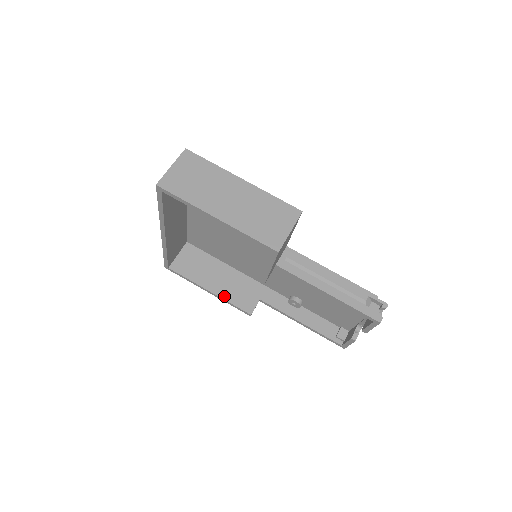
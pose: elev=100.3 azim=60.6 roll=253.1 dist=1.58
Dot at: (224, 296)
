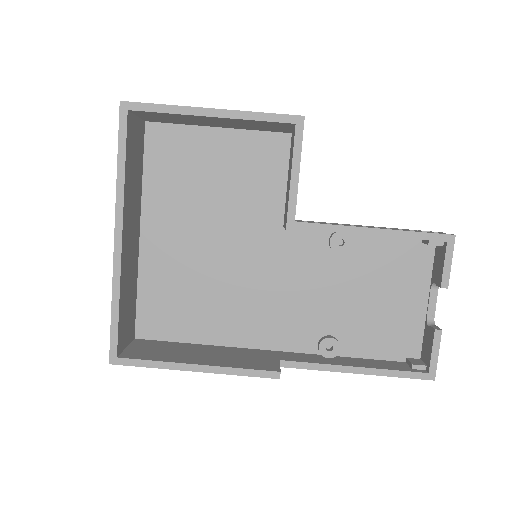
Dot at: (225, 365)
